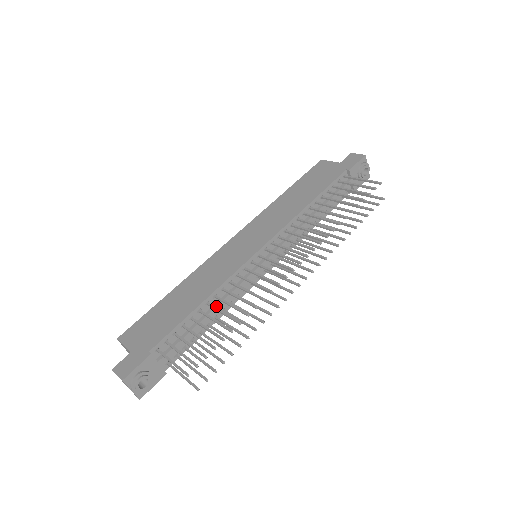
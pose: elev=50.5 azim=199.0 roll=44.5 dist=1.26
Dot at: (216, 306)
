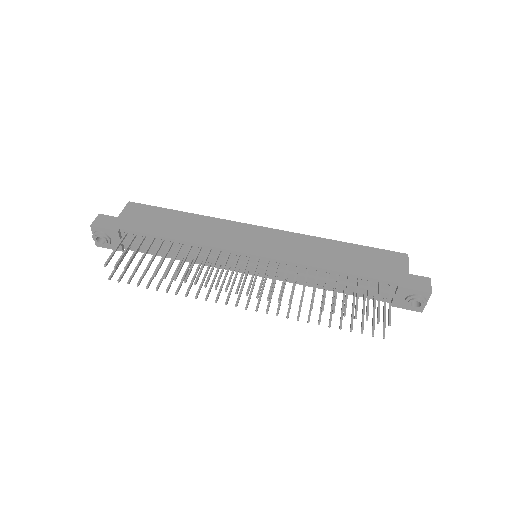
Dot at: occluded
